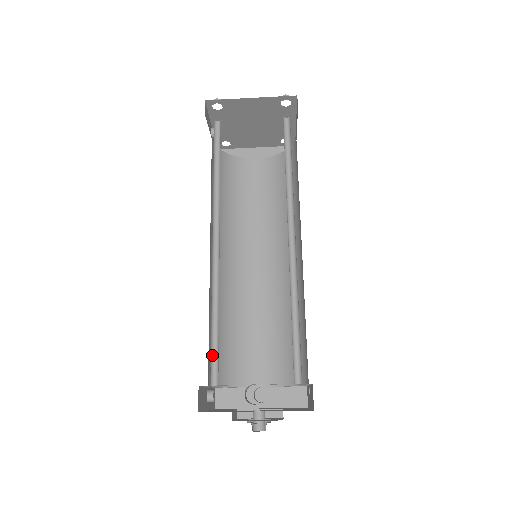
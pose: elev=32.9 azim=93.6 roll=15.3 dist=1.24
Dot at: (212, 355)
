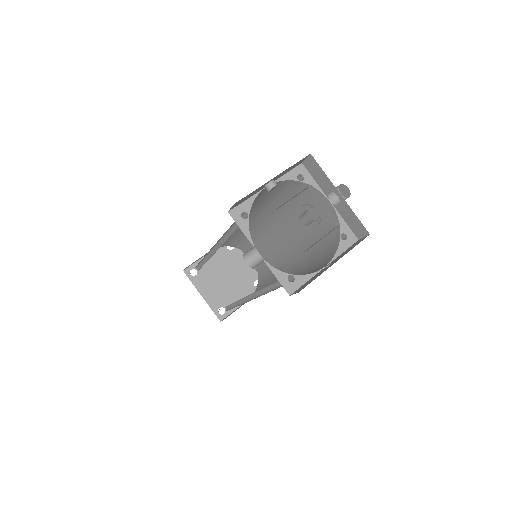
Dot at: occluded
